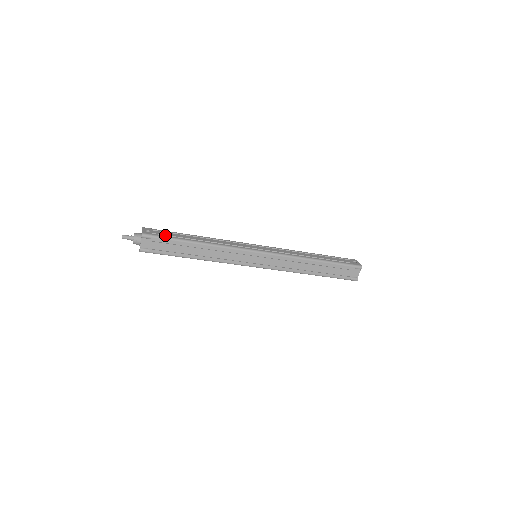
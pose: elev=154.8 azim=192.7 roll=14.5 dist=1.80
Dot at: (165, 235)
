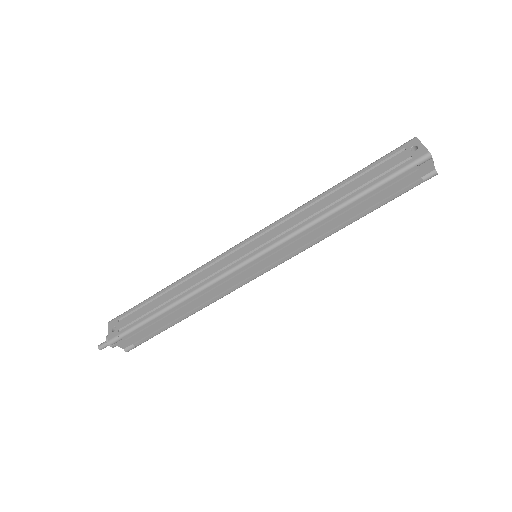
Dot at: (132, 322)
